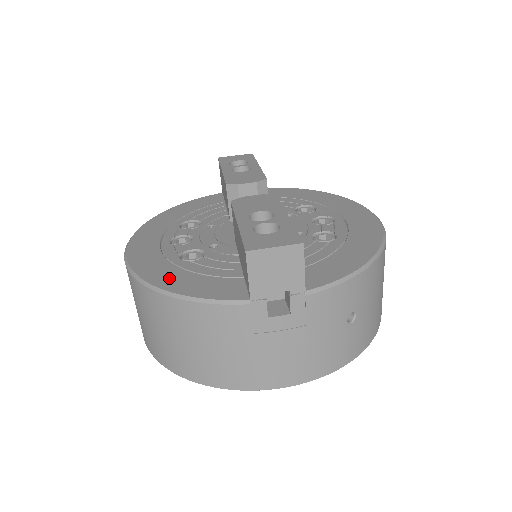
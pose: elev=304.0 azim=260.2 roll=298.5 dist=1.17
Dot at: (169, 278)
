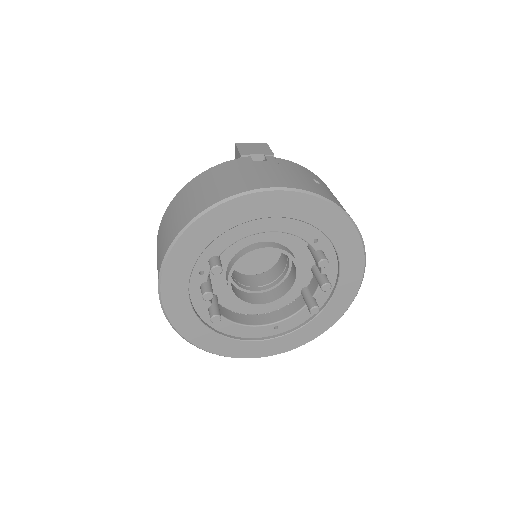
Dot at: occluded
